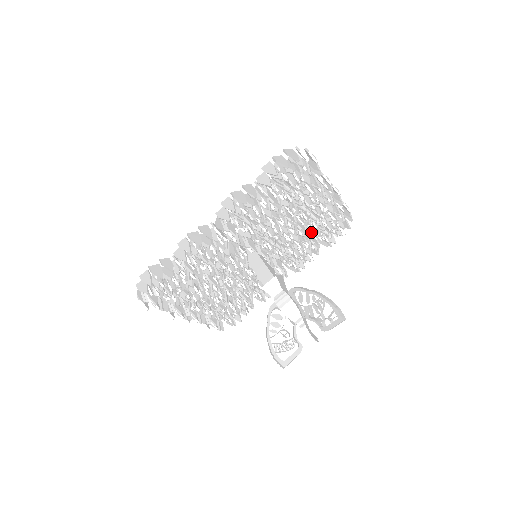
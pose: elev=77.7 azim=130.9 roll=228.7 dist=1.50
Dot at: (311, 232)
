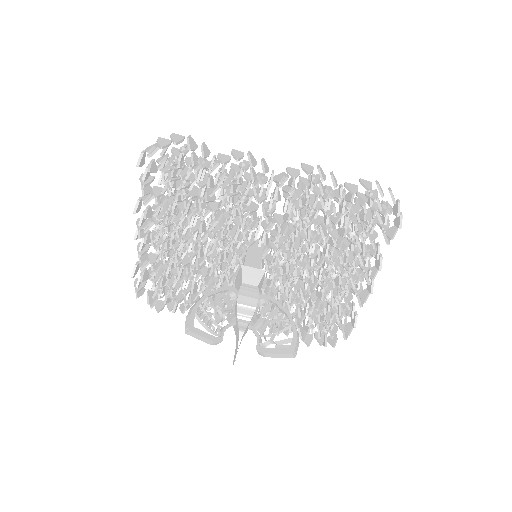
Dot at: (308, 305)
